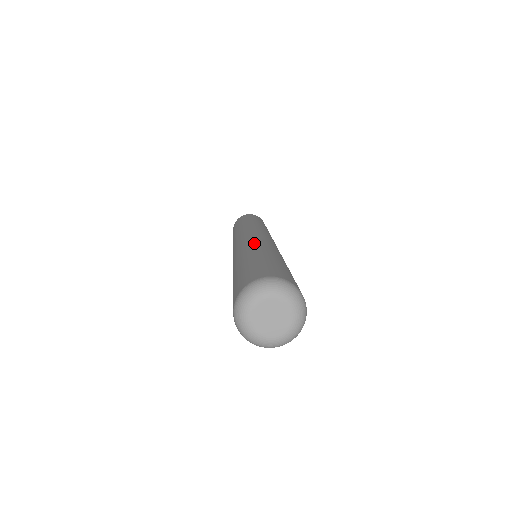
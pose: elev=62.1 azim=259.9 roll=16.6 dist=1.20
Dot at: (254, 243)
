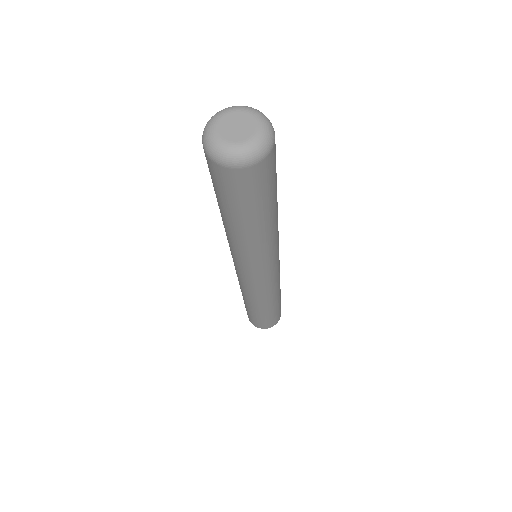
Dot at: occluded
